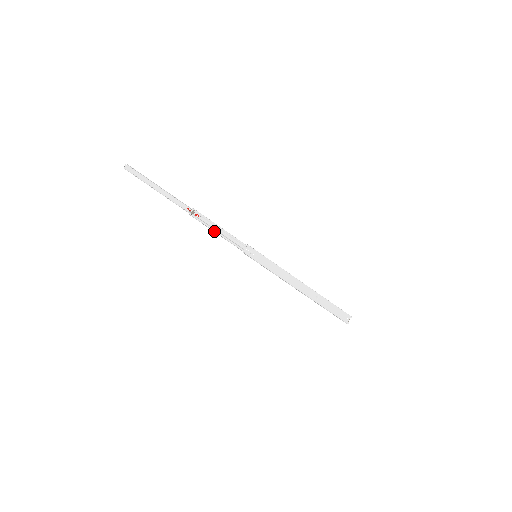
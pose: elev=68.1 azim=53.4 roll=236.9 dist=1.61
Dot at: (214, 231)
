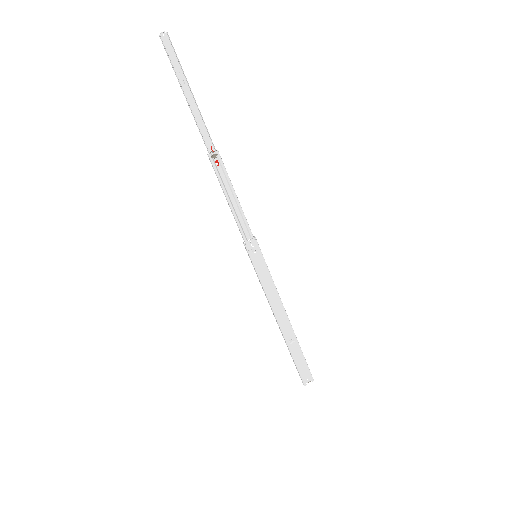
Dot at: (226, 196)
